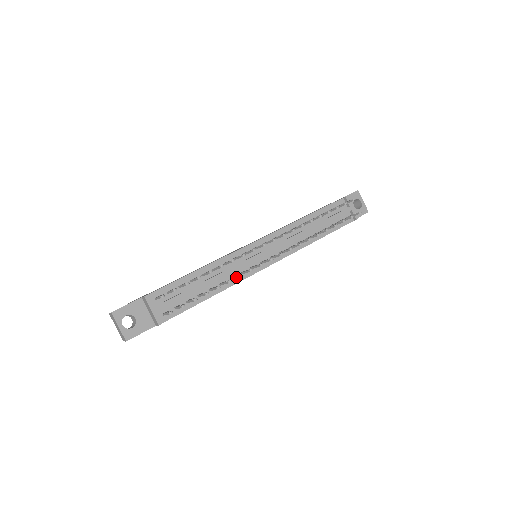
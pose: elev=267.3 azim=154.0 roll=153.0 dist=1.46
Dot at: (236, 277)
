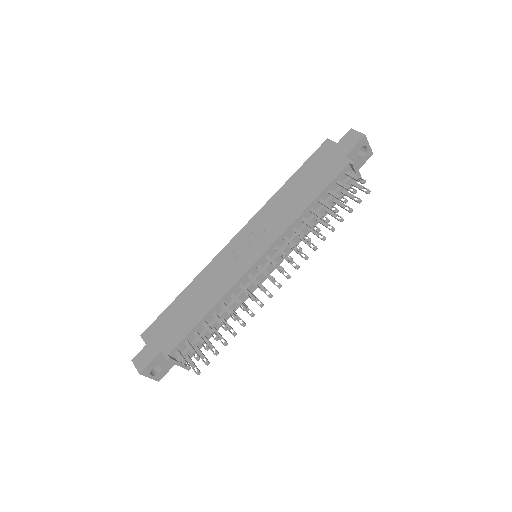
Dot at: occluded
